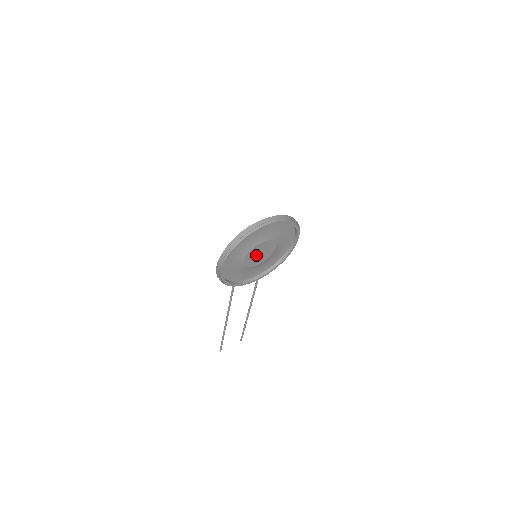
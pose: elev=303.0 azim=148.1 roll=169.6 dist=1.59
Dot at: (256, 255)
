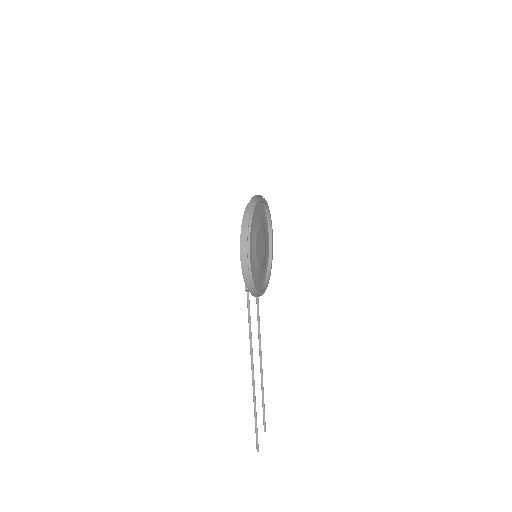
Dot at: (259, 248)
